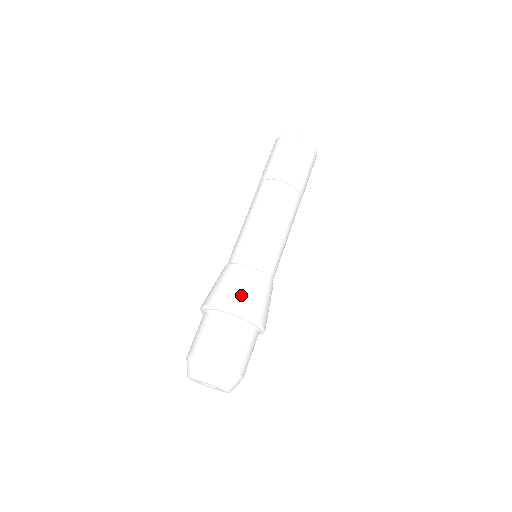
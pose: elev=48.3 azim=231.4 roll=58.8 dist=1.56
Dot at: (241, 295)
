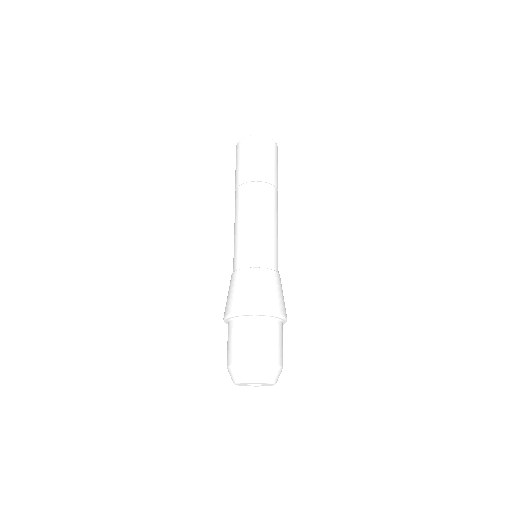
Dot at: (239, 296)
